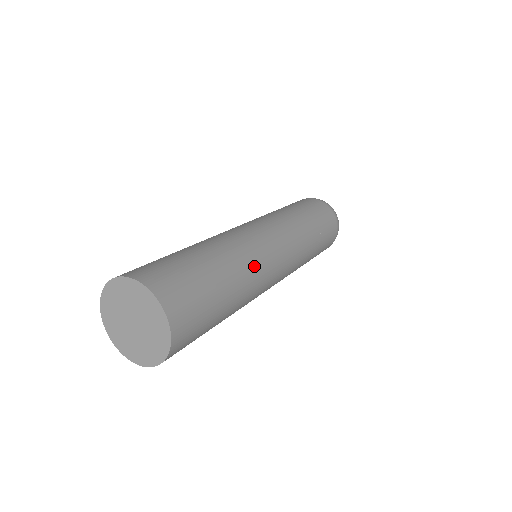
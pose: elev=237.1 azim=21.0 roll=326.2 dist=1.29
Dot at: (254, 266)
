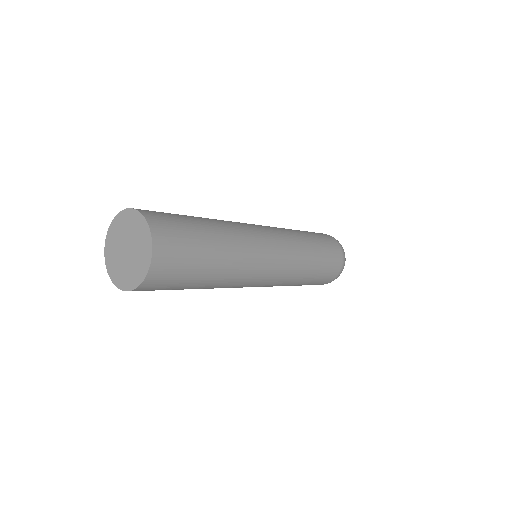
Dot at: (241, 233)
